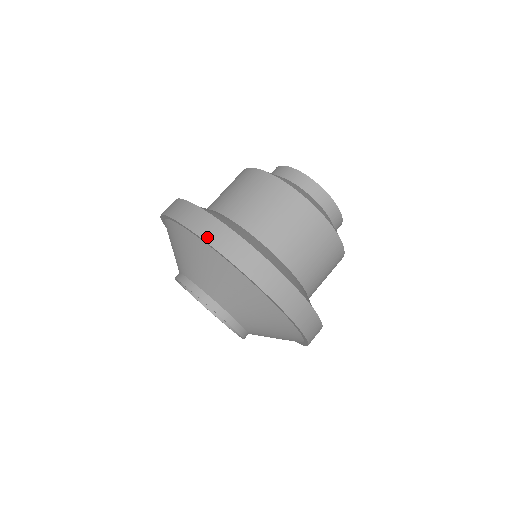
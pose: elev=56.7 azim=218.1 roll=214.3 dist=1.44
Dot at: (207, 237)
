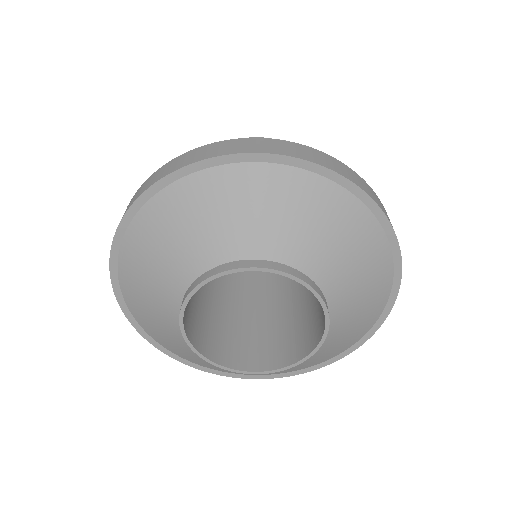
Dot at: (133, 201)
